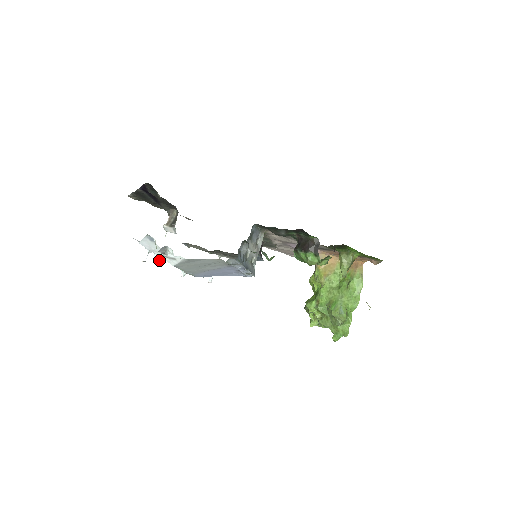
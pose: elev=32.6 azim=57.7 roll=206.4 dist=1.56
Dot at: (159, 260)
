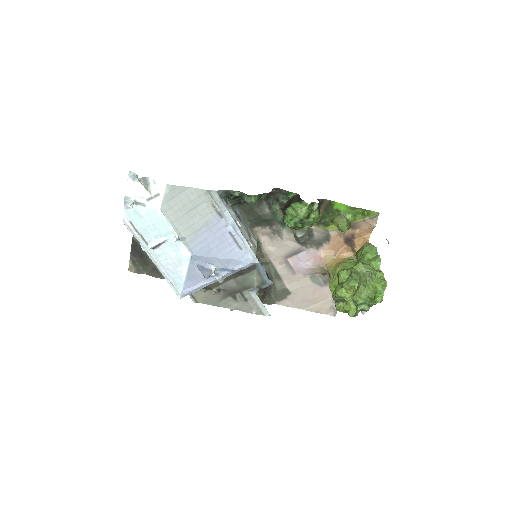
Dot at: (153, 245)
